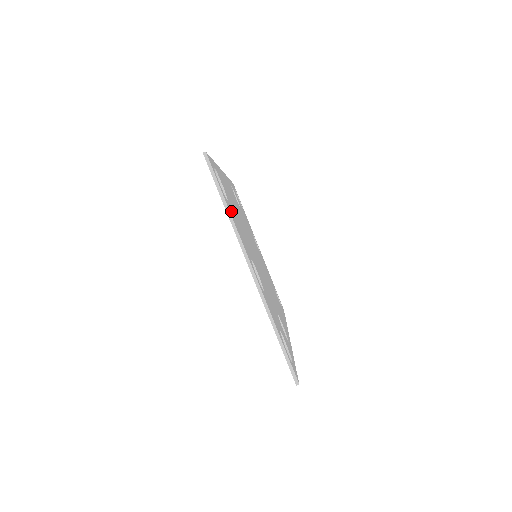
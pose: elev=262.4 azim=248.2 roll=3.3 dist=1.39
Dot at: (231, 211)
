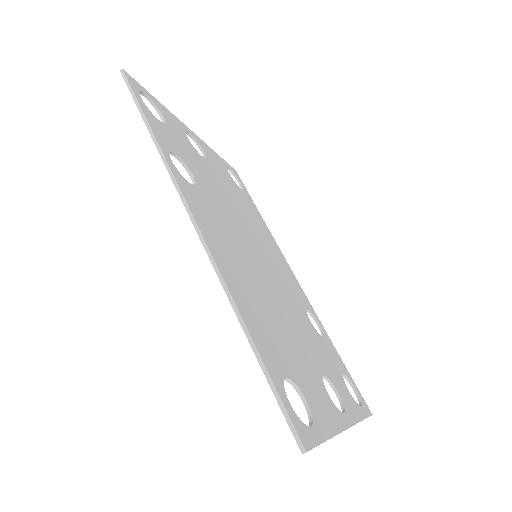
Dot at: (315, 409)
